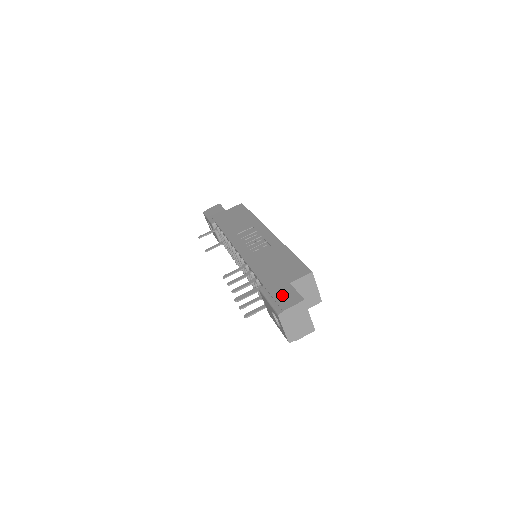
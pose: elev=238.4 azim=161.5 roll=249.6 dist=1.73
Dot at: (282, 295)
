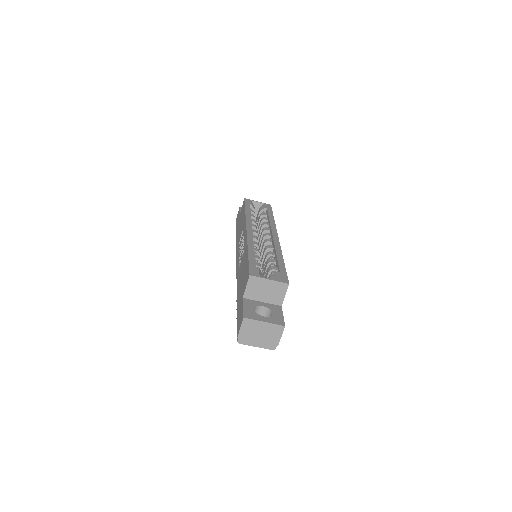
Dot at: (239, 317)
